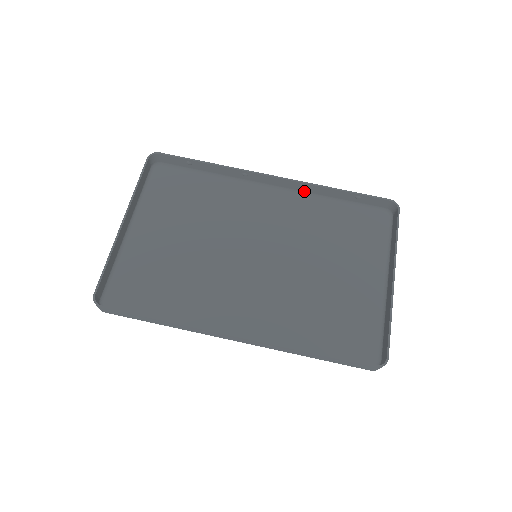
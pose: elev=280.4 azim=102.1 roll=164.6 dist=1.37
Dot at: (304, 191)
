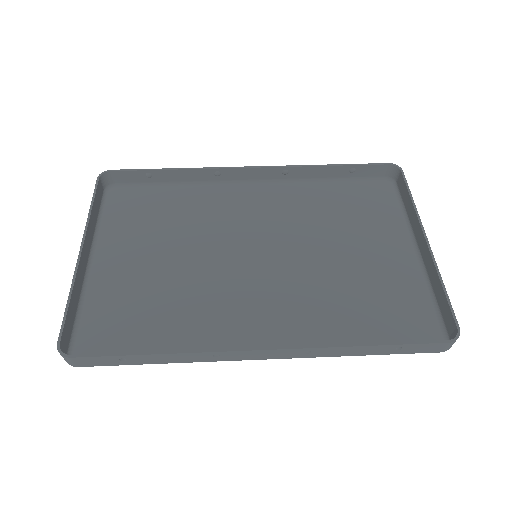
Dot at: (289, 178)
